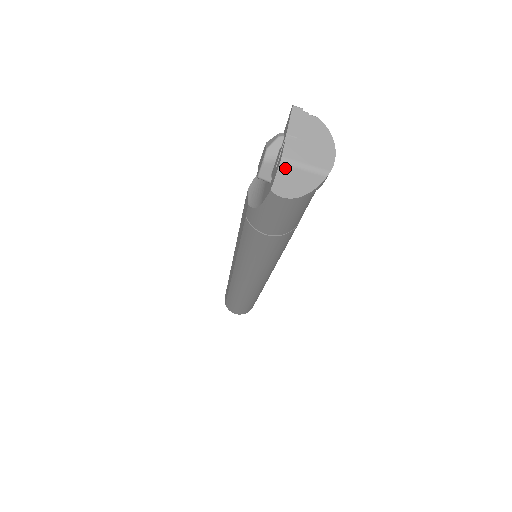
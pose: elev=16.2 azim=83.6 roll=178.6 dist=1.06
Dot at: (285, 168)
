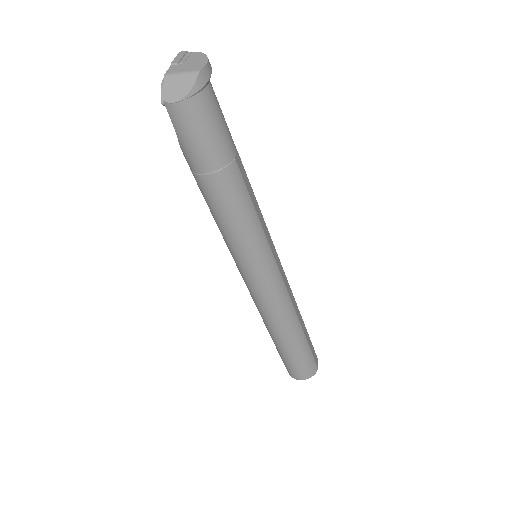
Dot at: (168, 80)
